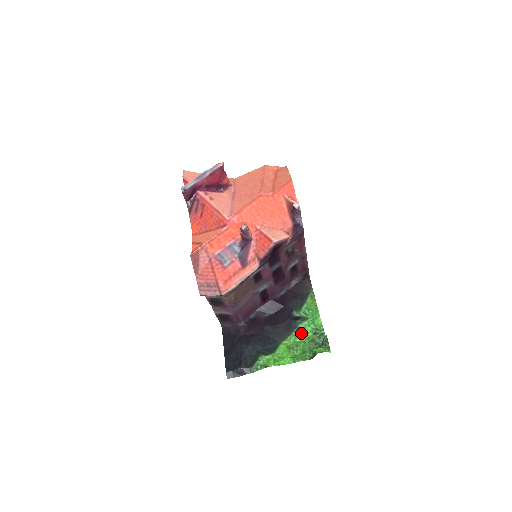
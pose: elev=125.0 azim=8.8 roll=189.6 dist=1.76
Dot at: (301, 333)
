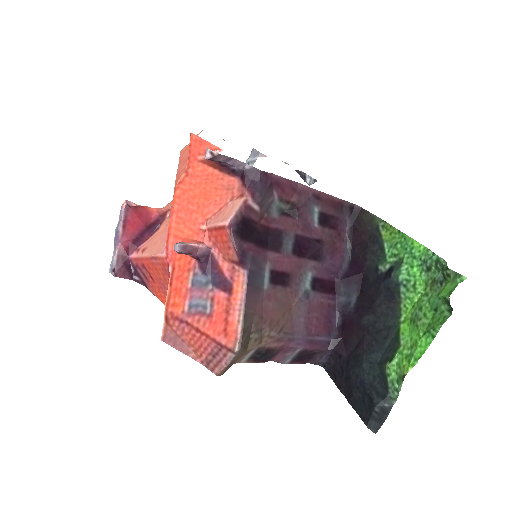
Dot at: (411, 286)
